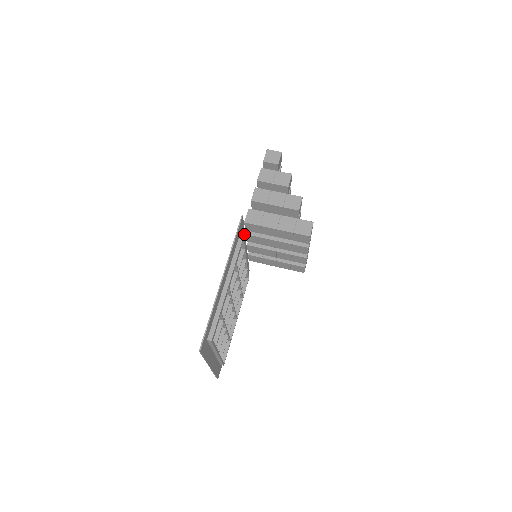
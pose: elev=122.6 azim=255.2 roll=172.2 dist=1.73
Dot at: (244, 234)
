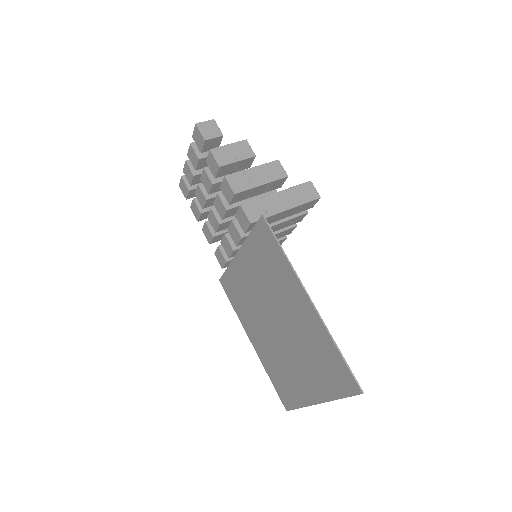
Dot at: (249, 238)
